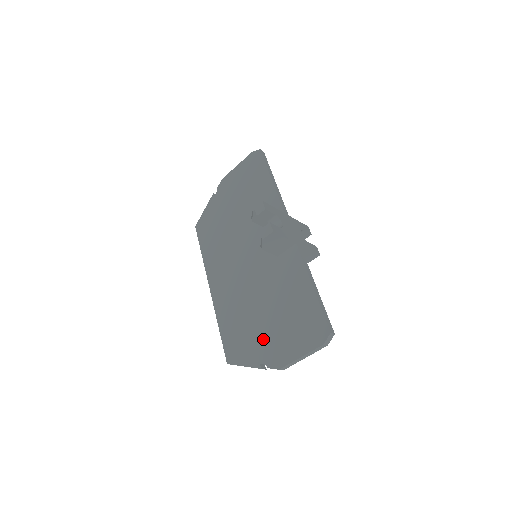
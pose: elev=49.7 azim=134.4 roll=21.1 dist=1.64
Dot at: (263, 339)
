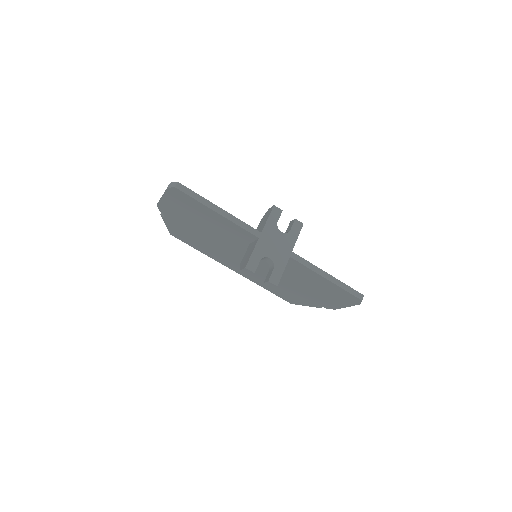
Dot at: (309, 298)
